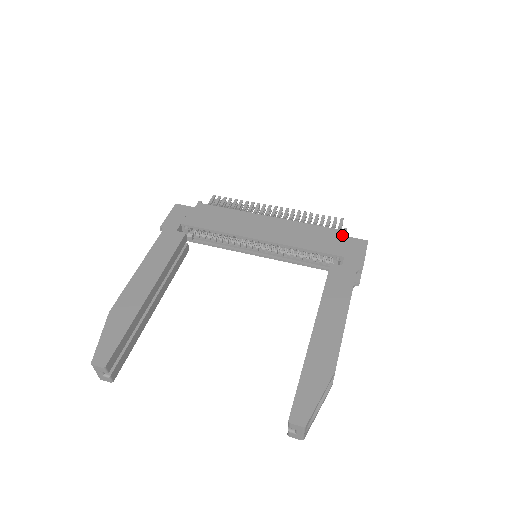
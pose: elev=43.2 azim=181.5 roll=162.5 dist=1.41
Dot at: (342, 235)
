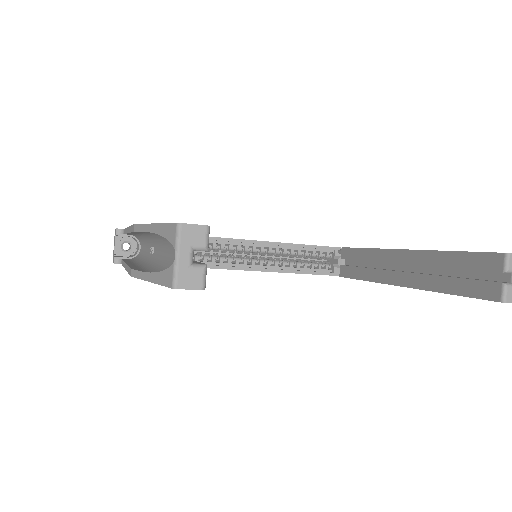
Dot at: occluded
